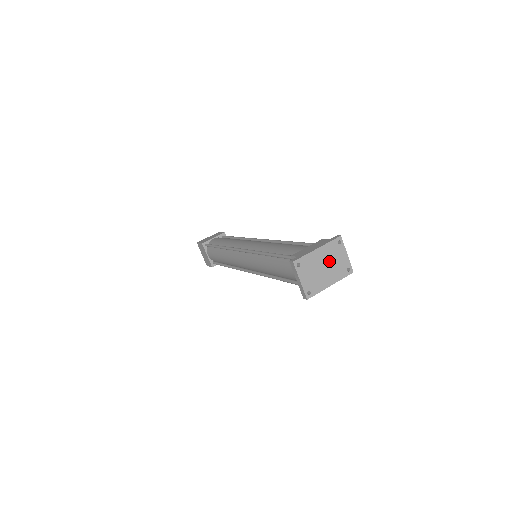
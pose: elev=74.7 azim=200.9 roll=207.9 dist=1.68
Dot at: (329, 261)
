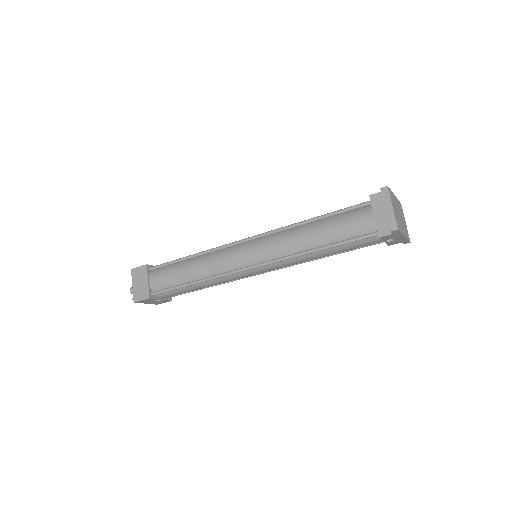
Dot at: (400, 214)
